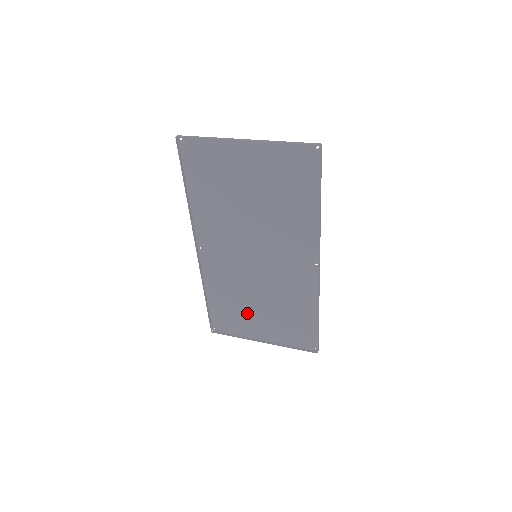
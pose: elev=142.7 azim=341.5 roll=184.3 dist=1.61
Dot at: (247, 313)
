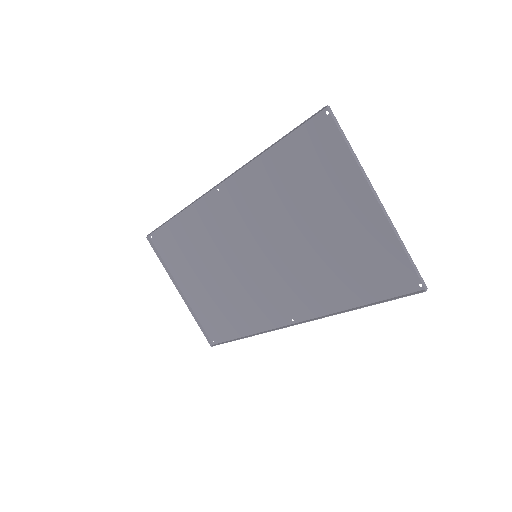
Dot at: (193, 266)
